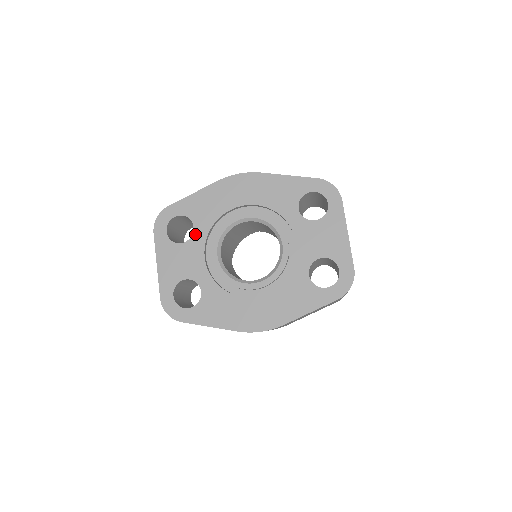
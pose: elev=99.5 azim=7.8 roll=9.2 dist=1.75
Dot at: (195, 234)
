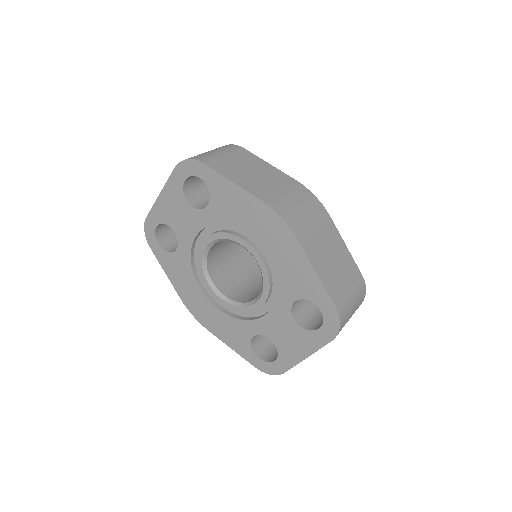
Dot at: (204, 212)
